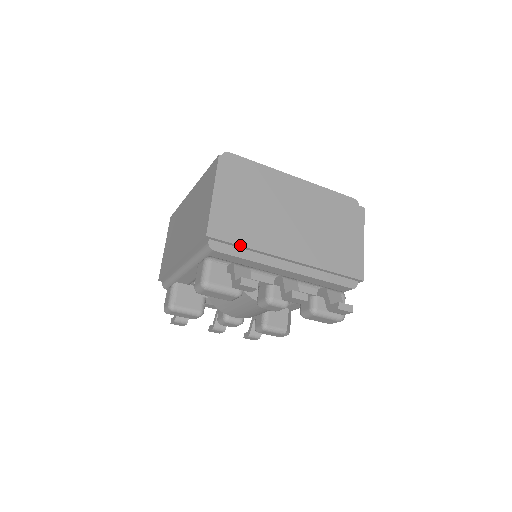
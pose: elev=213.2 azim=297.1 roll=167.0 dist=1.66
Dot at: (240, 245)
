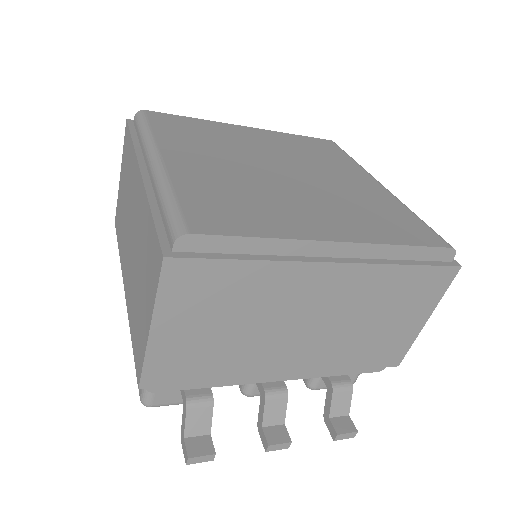
Dot at: (199, 383)
